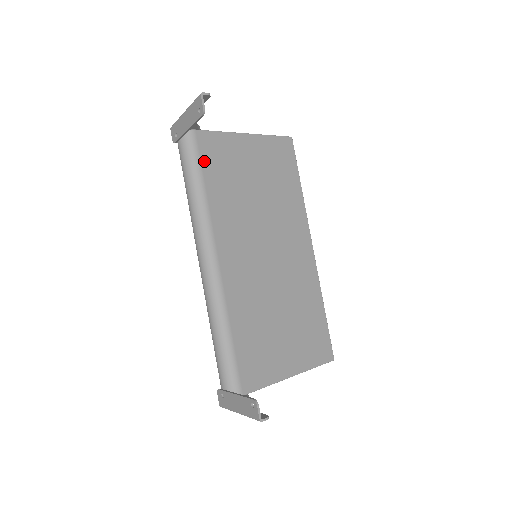
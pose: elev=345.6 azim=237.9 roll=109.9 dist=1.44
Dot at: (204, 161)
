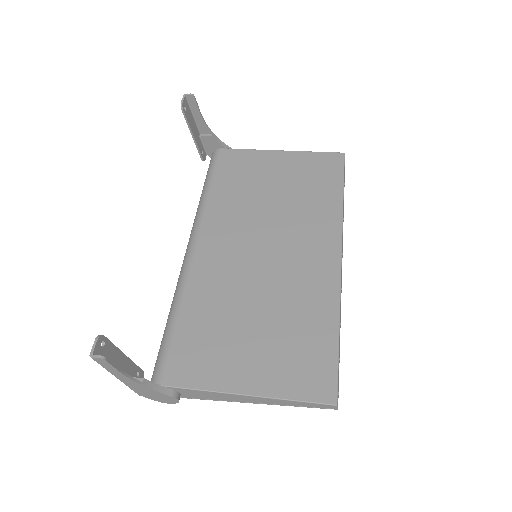
Dot at: (220, 169)
